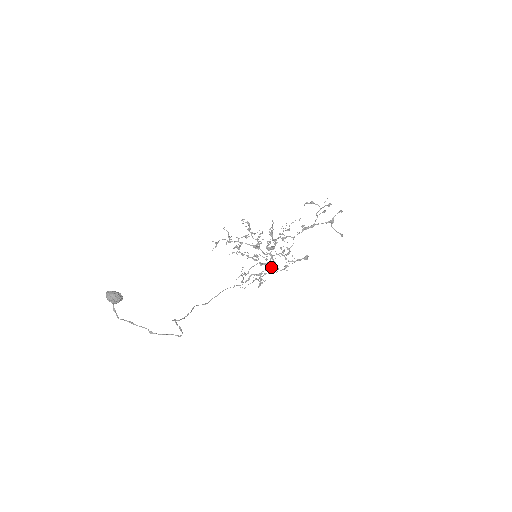
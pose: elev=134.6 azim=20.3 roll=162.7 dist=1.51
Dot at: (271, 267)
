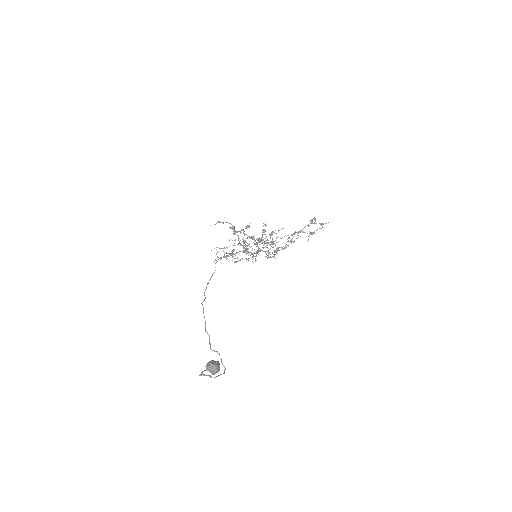
Dot at: occluded
